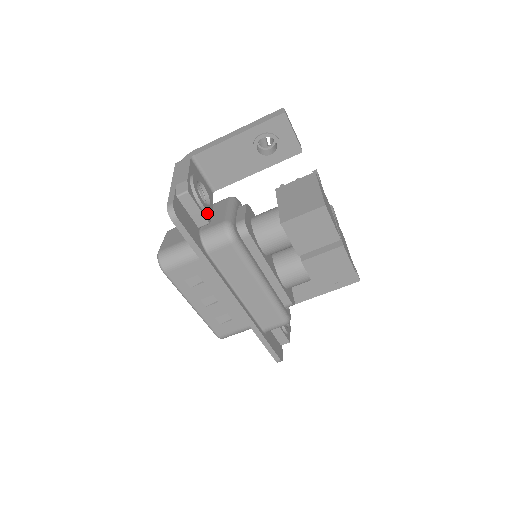
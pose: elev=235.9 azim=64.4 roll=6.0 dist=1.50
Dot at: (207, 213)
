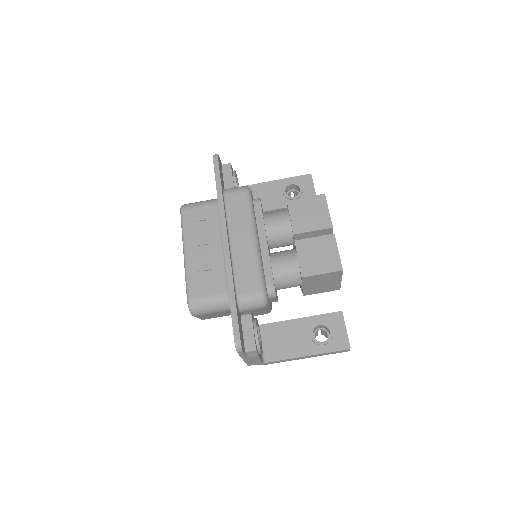
Dot at: occluded
